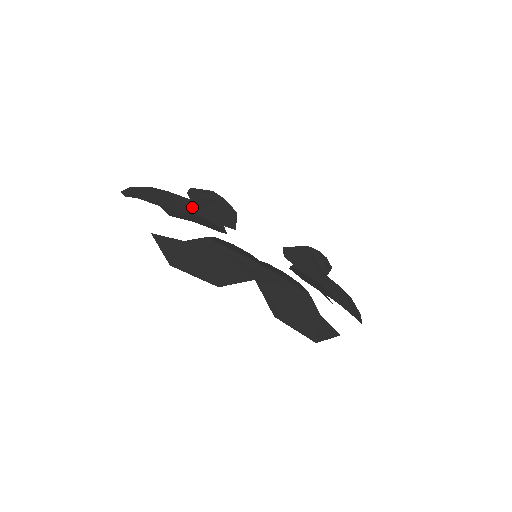
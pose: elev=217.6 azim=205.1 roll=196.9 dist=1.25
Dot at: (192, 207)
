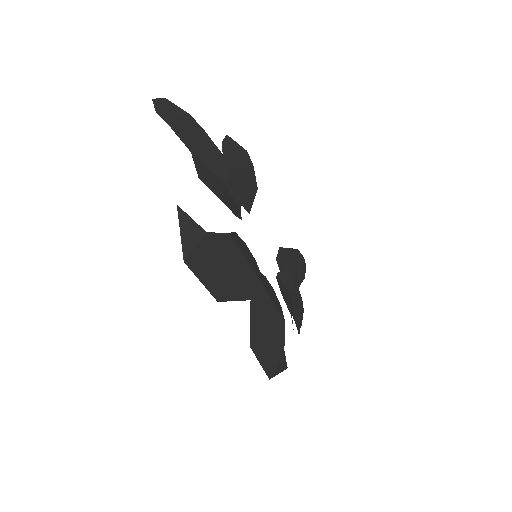
Dot at: (221, 167)
